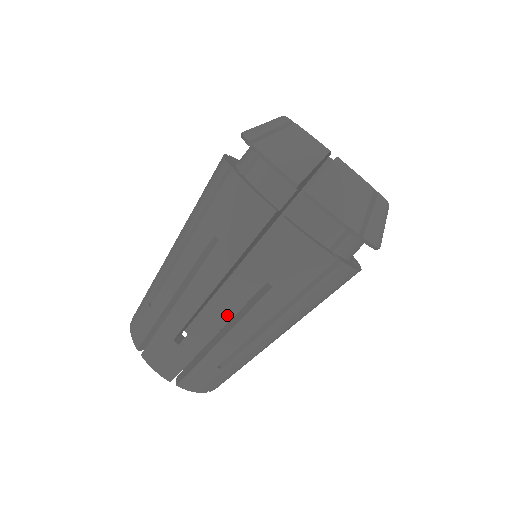
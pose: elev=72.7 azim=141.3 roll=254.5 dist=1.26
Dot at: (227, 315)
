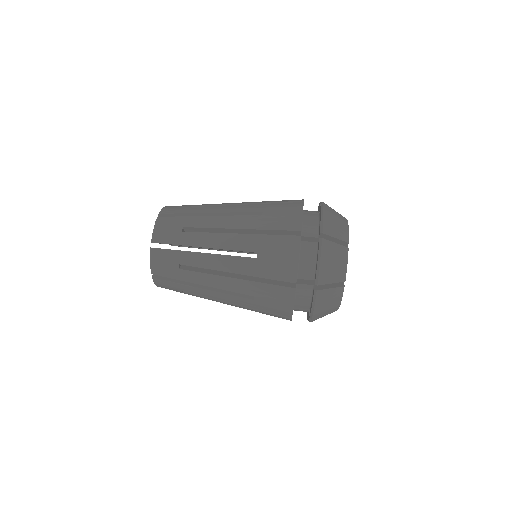
Dot at: (221, 245)
